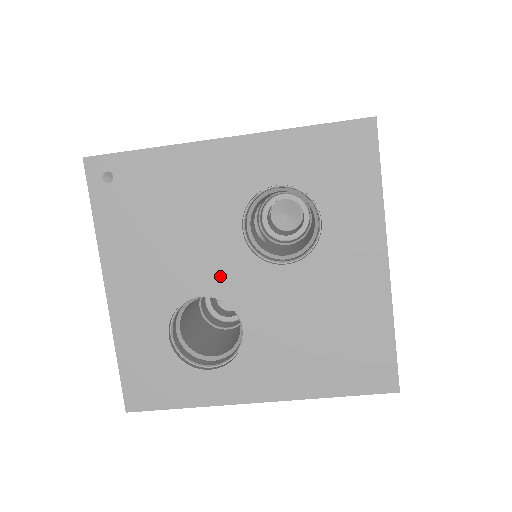
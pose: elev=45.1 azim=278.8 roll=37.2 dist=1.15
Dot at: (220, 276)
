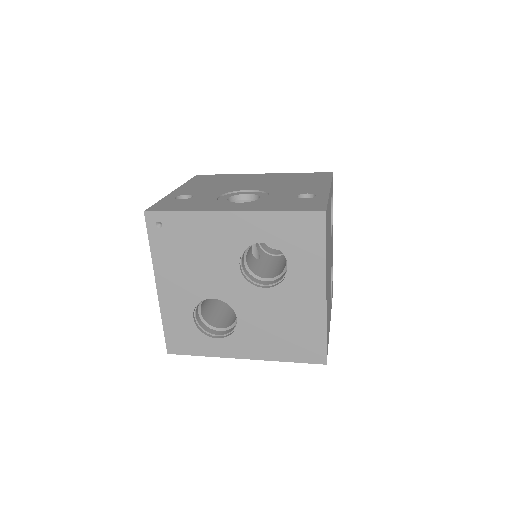
Dot at: (225, 289)
